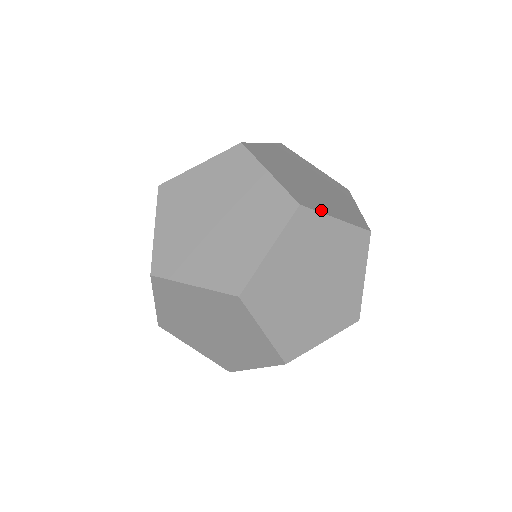
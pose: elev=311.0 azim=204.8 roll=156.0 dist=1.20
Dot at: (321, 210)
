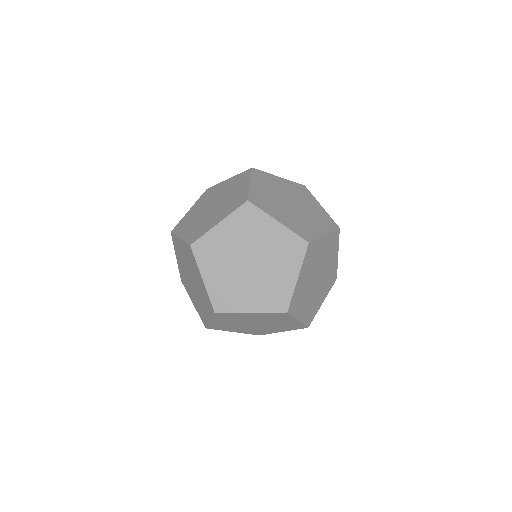
Dot at: (267, 211)
